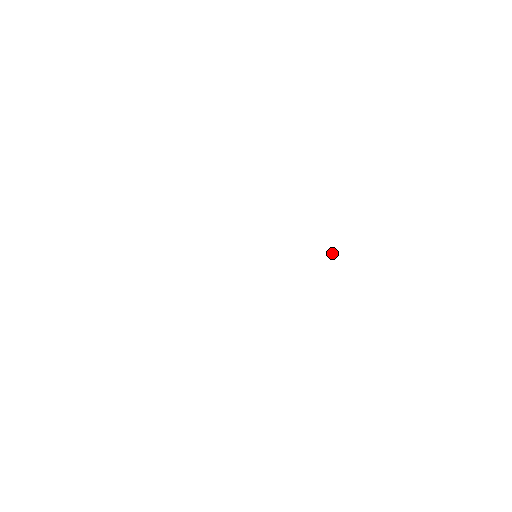
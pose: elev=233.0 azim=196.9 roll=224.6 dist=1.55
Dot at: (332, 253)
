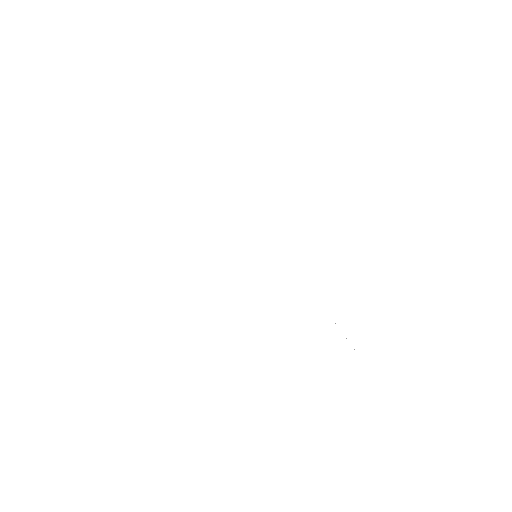
Dot at: occluded
